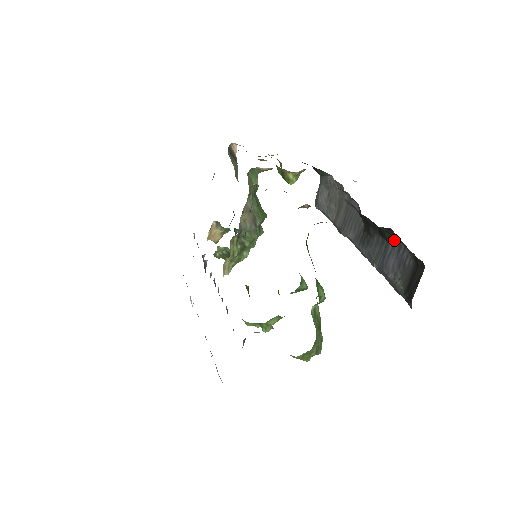
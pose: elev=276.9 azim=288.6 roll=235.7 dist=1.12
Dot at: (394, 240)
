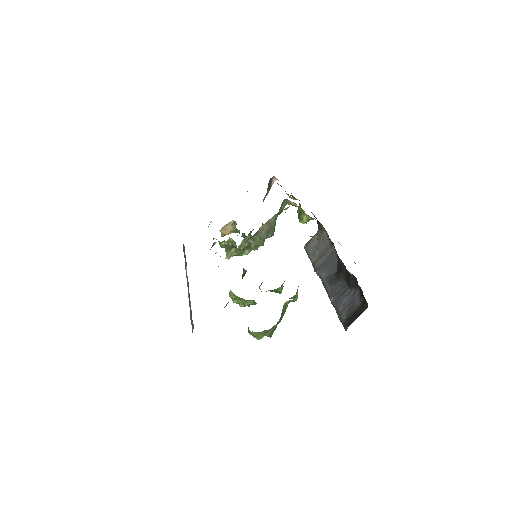
Dot at: (354, 287)
